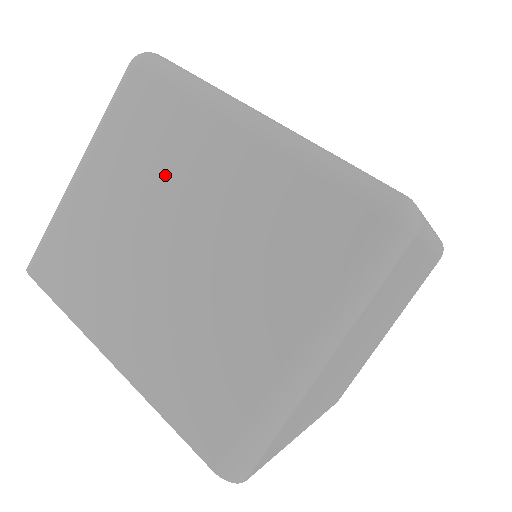
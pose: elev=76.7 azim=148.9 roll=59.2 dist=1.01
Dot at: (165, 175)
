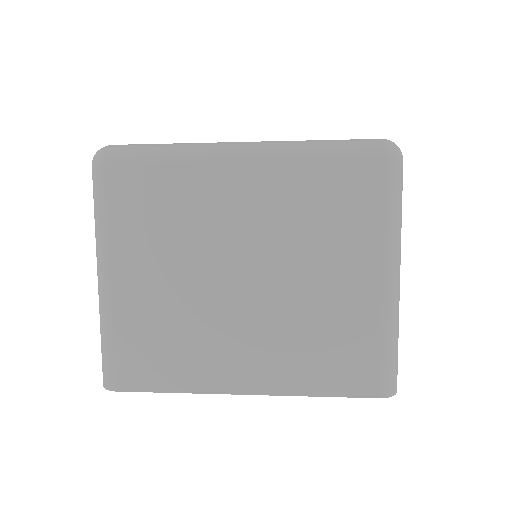
Dot at: (197, 230)
